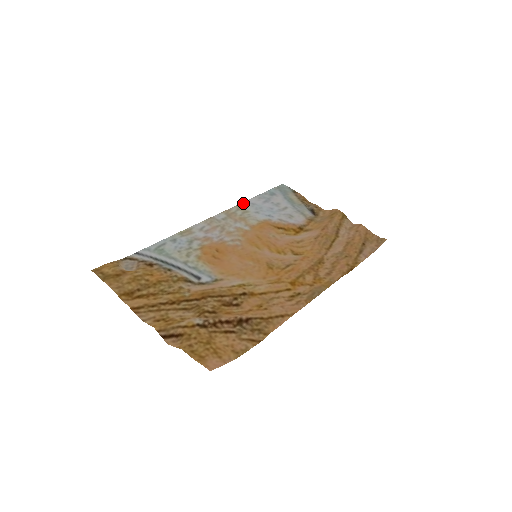
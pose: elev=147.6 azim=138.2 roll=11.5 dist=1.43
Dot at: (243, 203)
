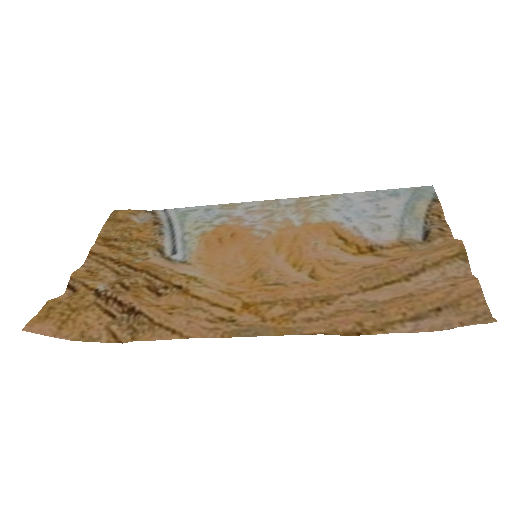
Dot at: (336, 195)
